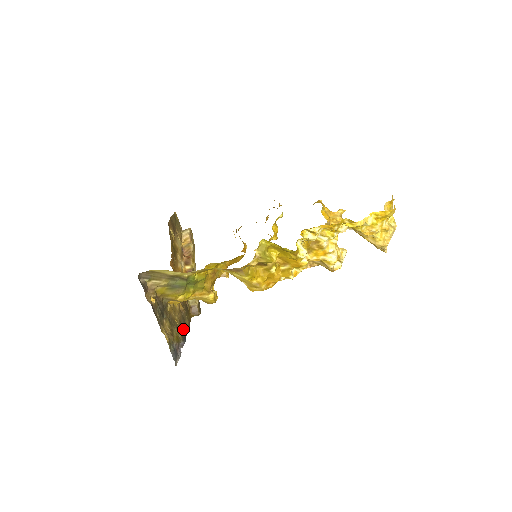
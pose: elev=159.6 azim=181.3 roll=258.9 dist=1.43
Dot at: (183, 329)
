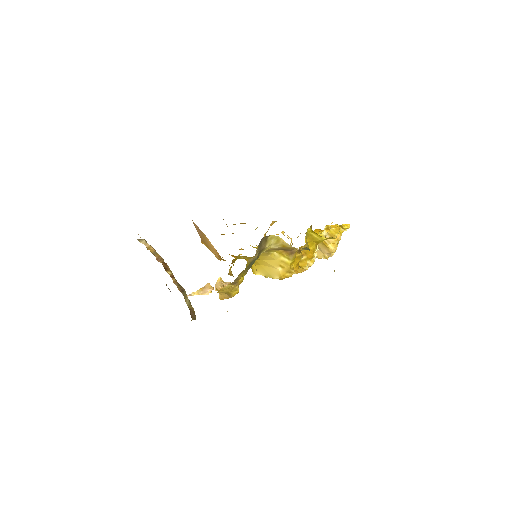
Dot at: occluded
